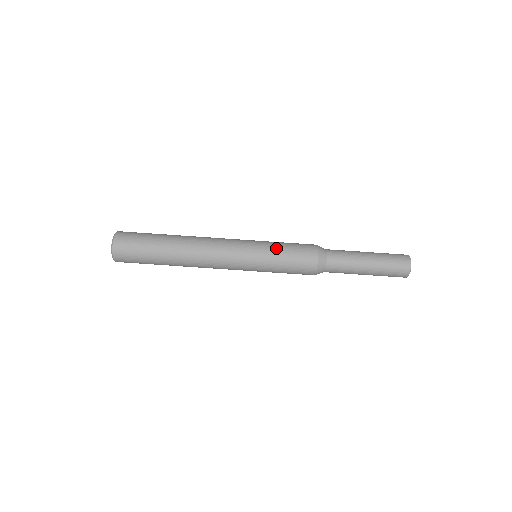
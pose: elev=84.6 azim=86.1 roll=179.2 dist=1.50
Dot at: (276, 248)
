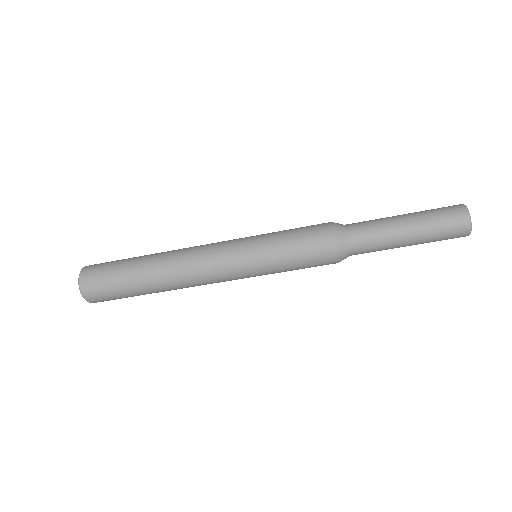
Dot at: (281, 267)
